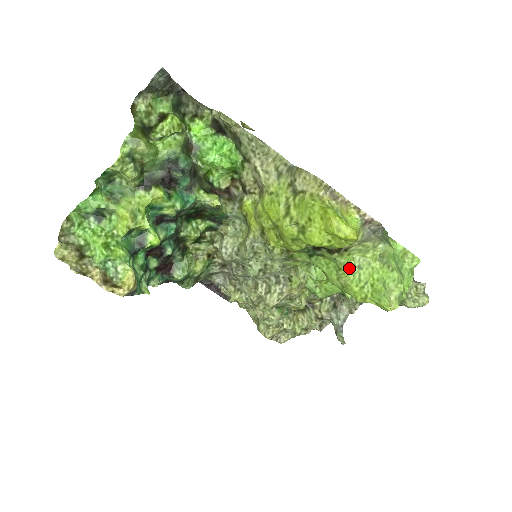
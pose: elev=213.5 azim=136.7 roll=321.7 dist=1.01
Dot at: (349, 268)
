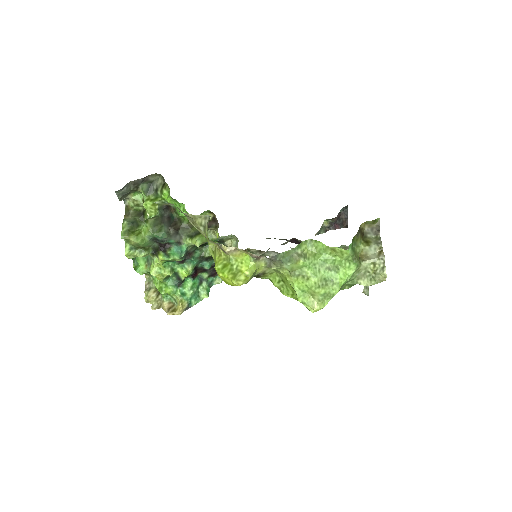
Dot at: (276, 283)
